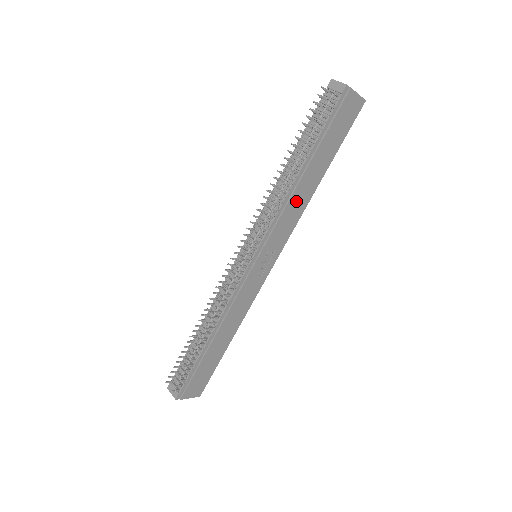
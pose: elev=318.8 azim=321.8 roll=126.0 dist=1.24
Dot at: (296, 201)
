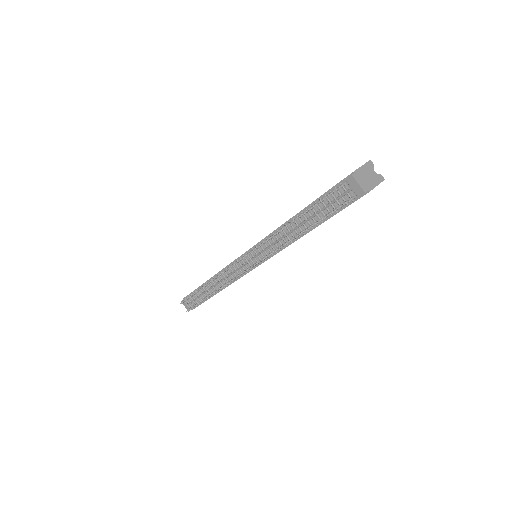
Dot at: occluded
